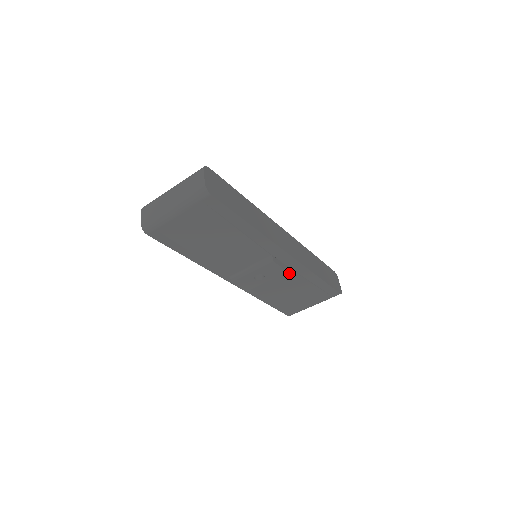
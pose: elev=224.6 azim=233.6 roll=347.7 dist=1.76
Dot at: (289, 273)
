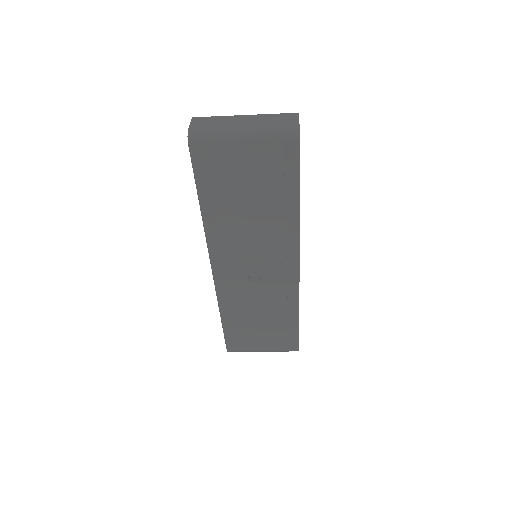
Dot at: (281, 293)
